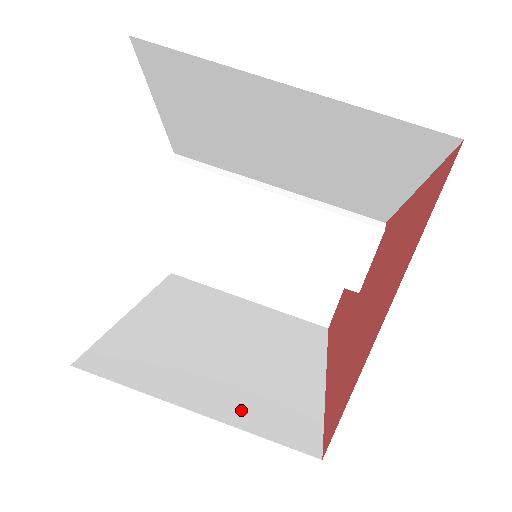
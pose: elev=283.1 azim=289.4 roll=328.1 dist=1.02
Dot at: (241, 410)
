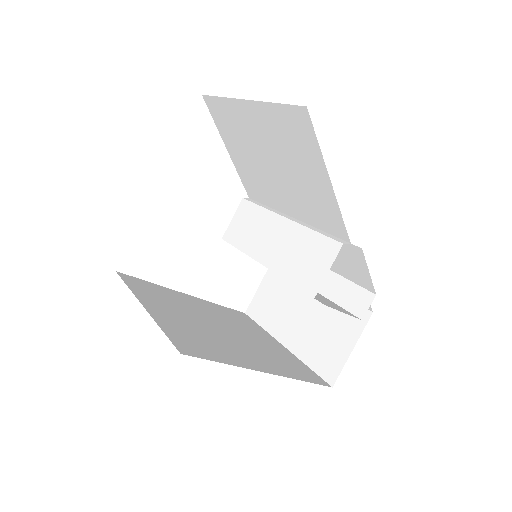
Dot at: (171, 324)
